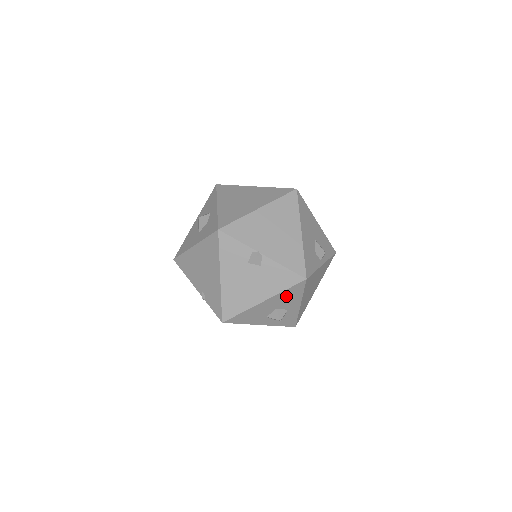
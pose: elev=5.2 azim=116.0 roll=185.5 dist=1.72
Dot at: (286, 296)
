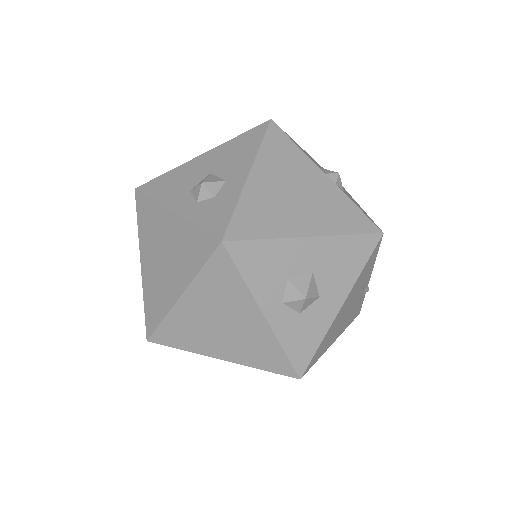
Dot at: (234, 150)
